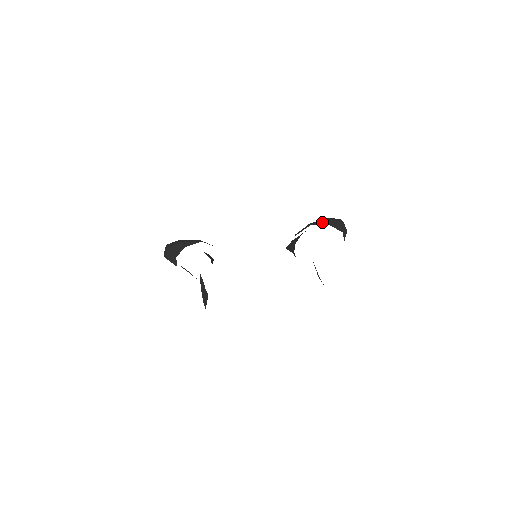
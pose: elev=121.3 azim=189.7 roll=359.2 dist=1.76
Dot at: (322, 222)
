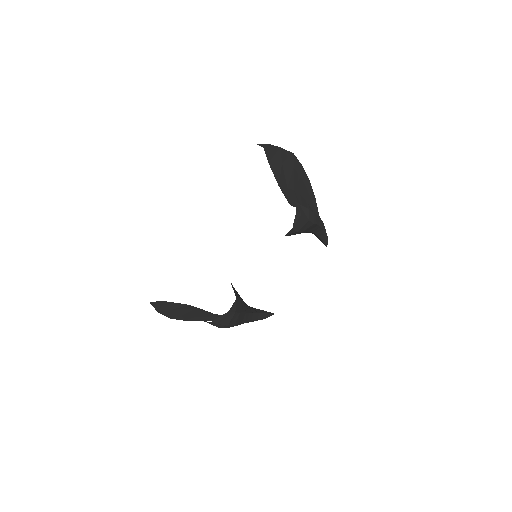
Dot at: occluded
